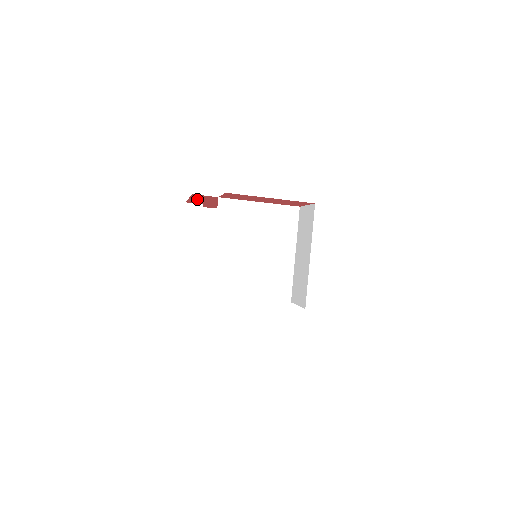
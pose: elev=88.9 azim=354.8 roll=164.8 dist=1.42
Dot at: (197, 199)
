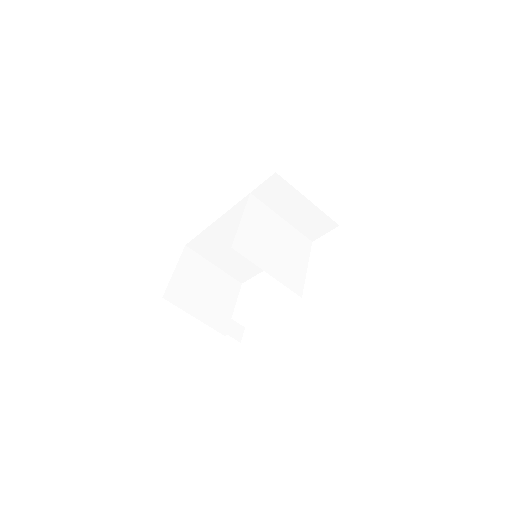
Dot at: occluded
